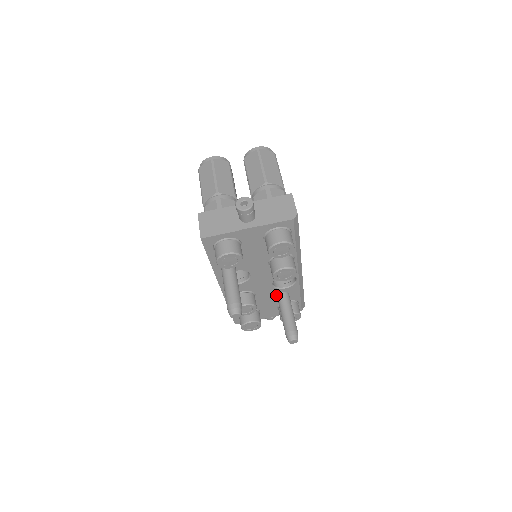
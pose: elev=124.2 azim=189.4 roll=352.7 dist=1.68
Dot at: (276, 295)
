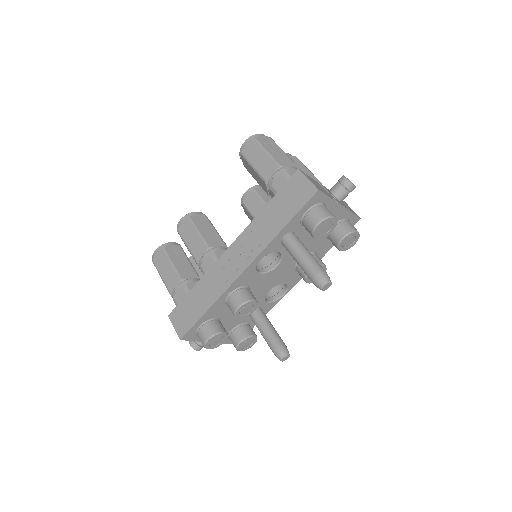
Dot at: occluded
